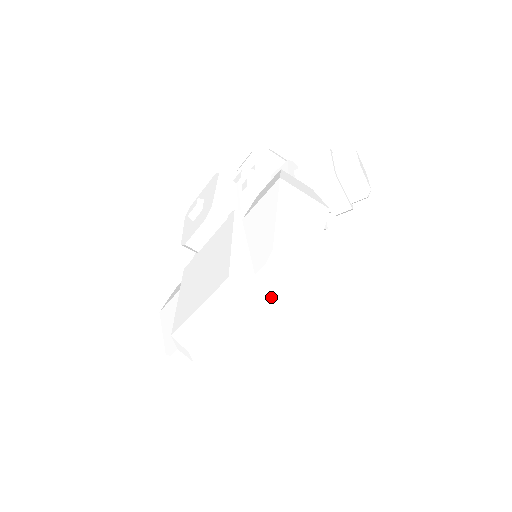
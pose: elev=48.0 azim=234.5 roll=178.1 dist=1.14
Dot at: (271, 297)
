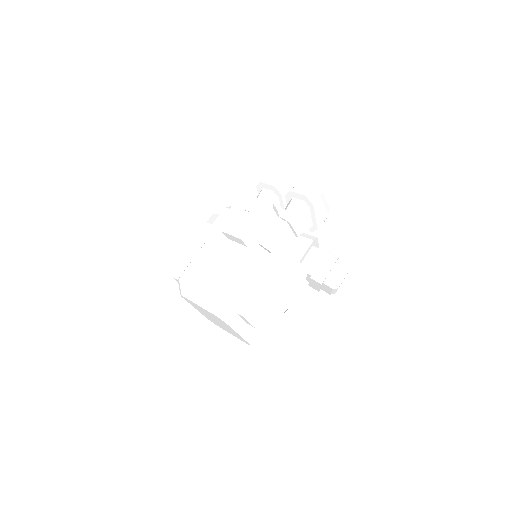
Dot at: (236, 322)
